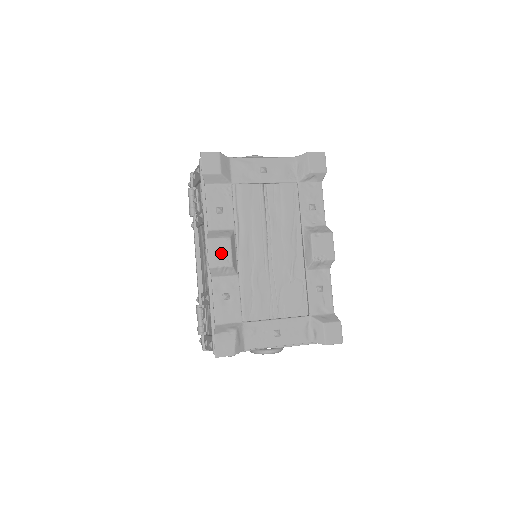
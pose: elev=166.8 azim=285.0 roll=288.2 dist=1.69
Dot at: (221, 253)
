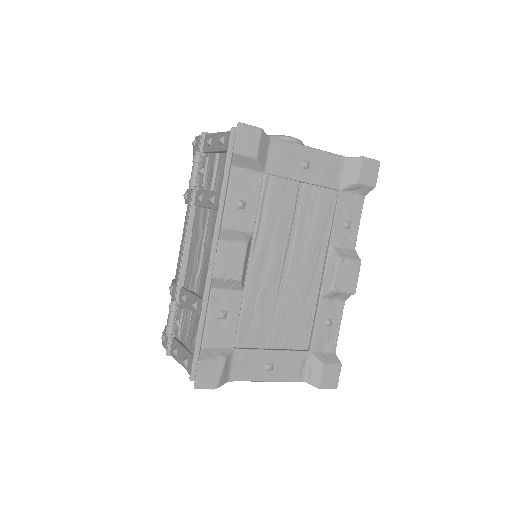
Dot at: (232, 262)
